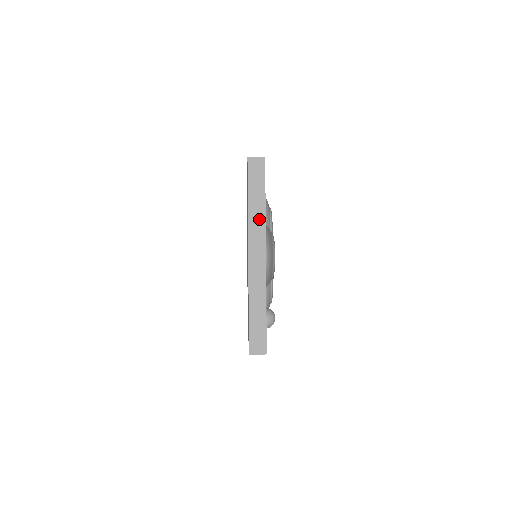
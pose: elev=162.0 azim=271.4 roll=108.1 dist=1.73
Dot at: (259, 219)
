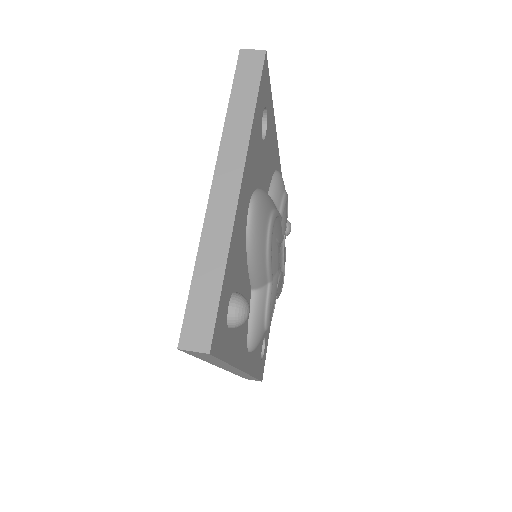
Dot at: (241, 130)
